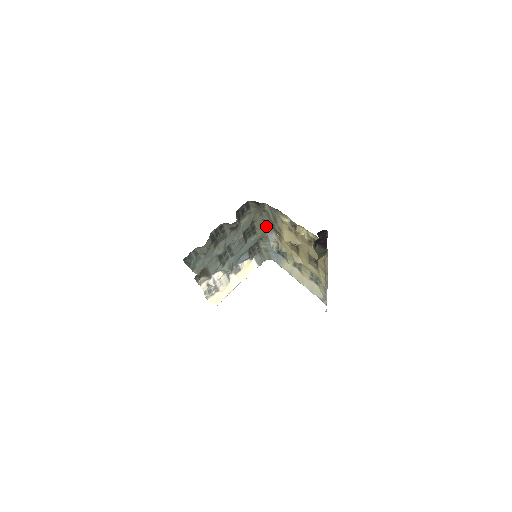
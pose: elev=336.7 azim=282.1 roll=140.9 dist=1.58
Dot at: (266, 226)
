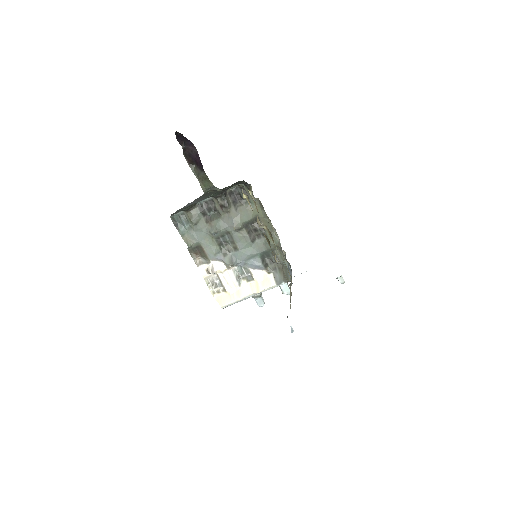
Dot at: (274, 228)
